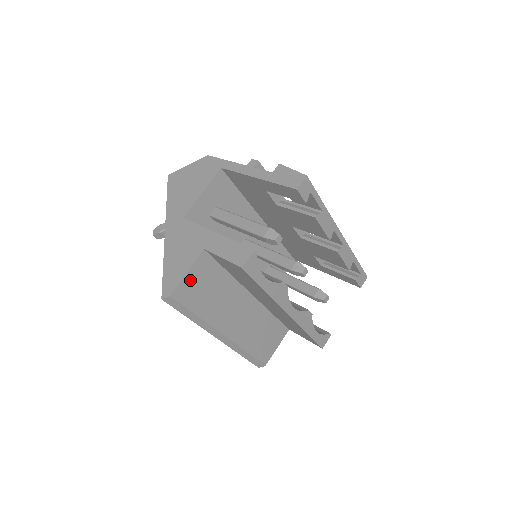
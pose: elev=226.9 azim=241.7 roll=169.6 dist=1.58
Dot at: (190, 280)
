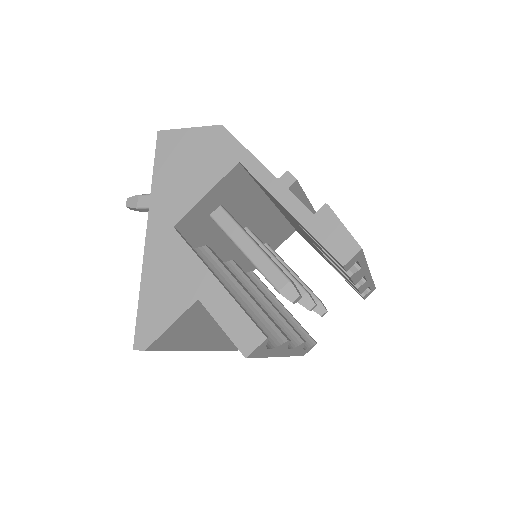
Dot at: (173, 329)
